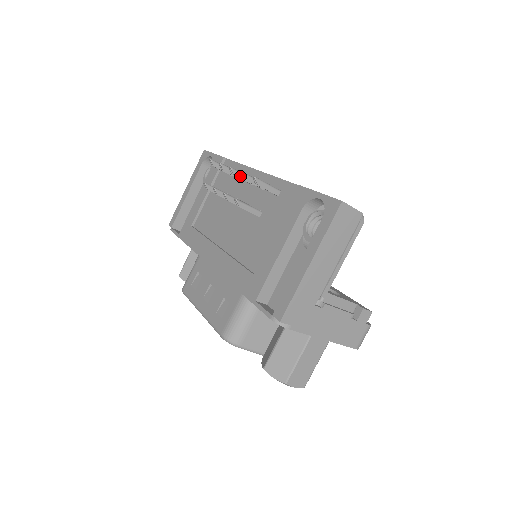
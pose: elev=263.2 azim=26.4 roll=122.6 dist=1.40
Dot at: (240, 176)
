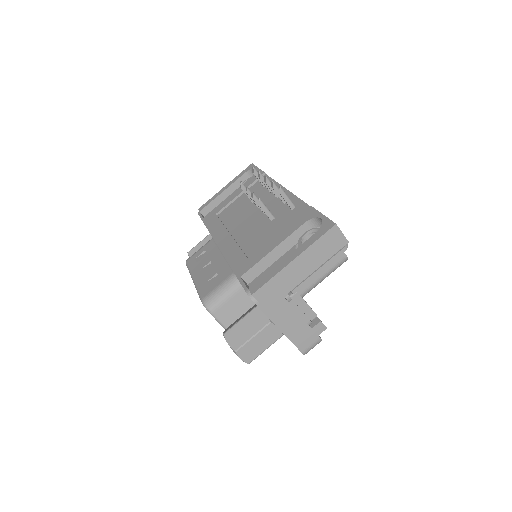
Dot at: (270, 186)
